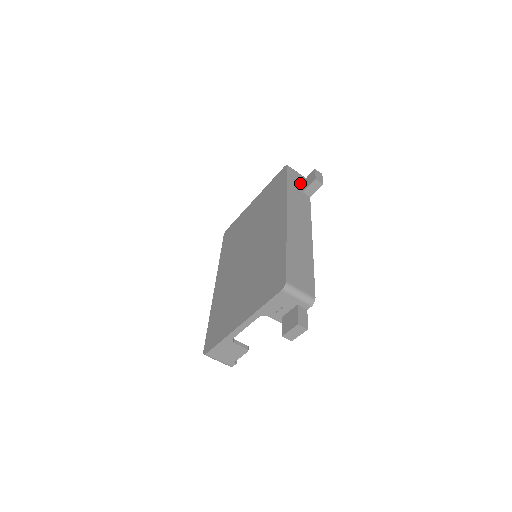
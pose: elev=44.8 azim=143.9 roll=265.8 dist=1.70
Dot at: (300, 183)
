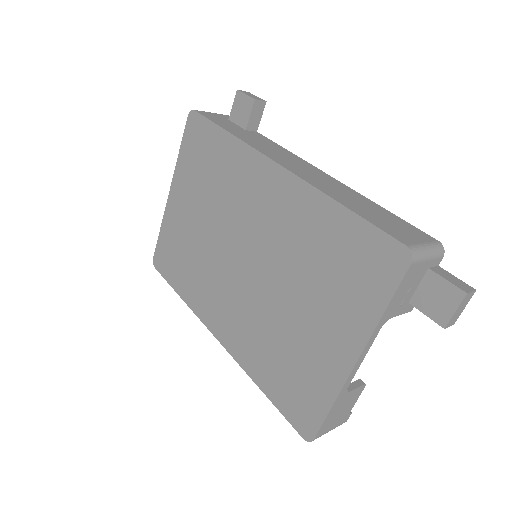
Dot at: (229, 122)
